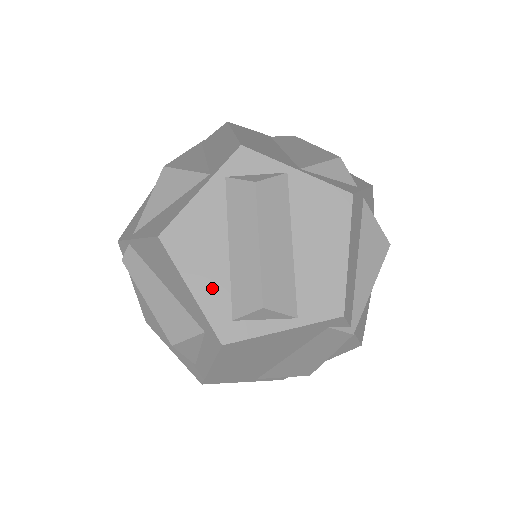
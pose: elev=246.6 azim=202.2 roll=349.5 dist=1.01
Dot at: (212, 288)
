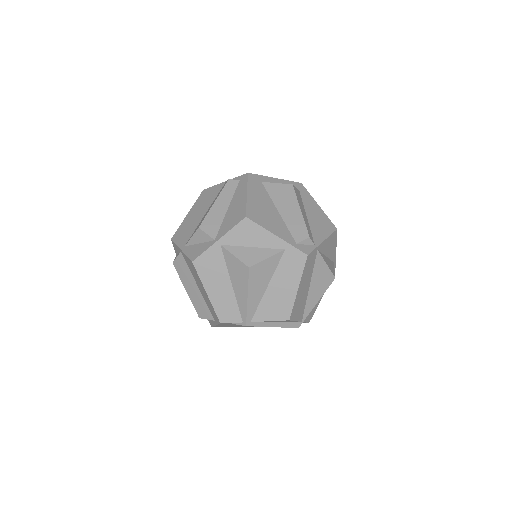
Dot at: occluded
